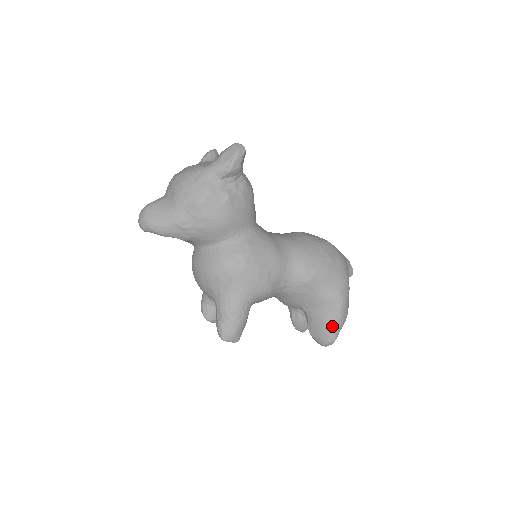
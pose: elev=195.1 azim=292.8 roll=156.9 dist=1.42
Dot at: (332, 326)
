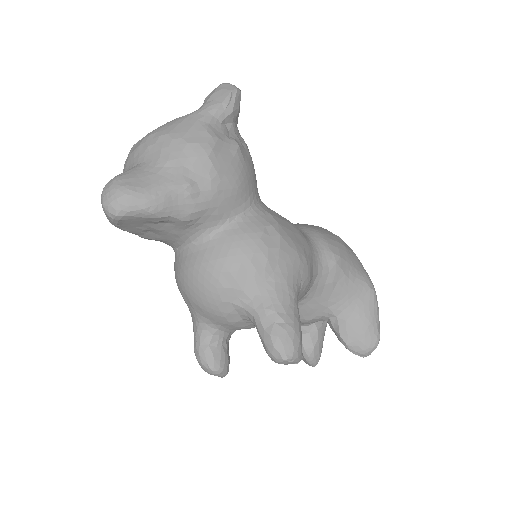
Dot at: (373, 320)
